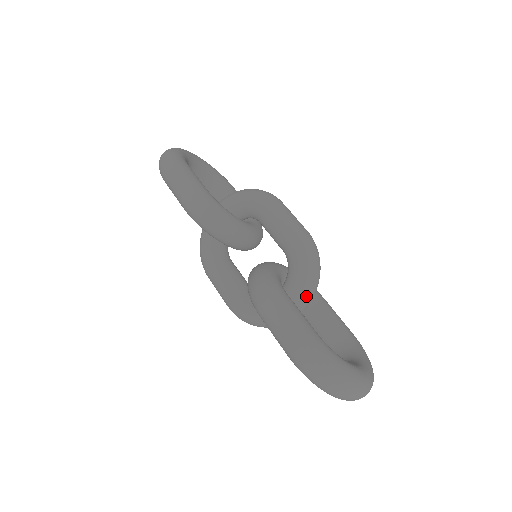
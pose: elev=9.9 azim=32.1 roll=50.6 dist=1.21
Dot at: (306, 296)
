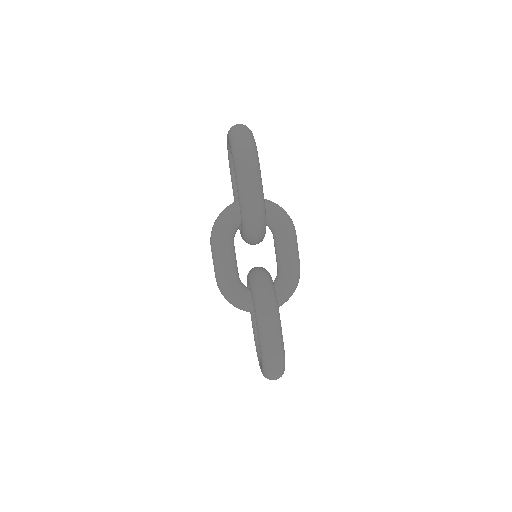
Dot at: occluded
